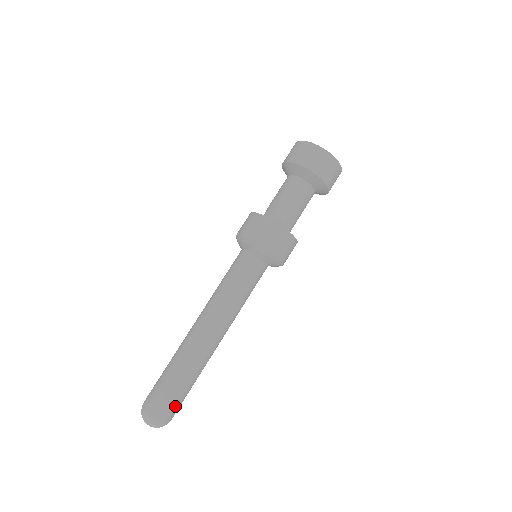
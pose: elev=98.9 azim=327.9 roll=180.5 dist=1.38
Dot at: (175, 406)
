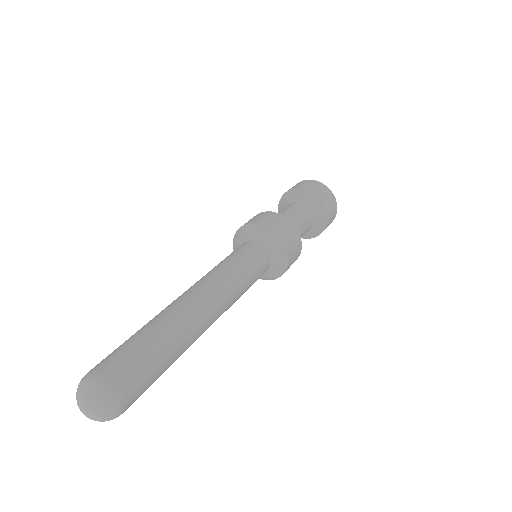
Dot at: (141, 393)
